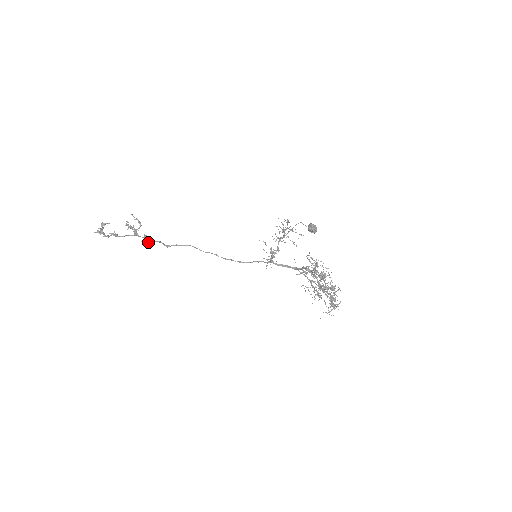
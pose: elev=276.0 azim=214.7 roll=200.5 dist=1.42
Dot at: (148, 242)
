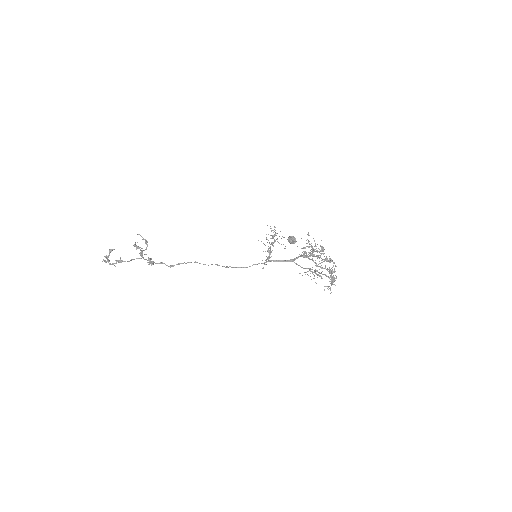
Dot at: (153, 264)
